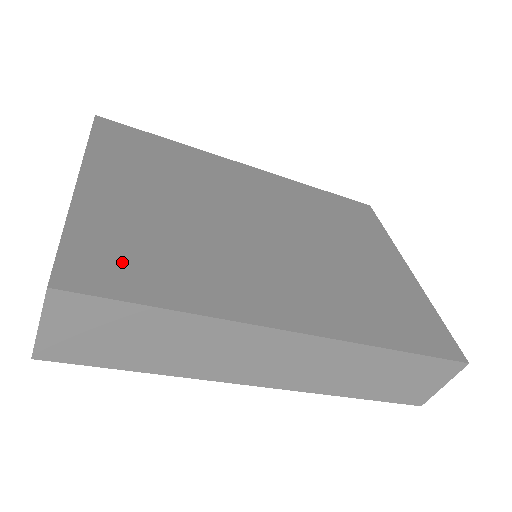
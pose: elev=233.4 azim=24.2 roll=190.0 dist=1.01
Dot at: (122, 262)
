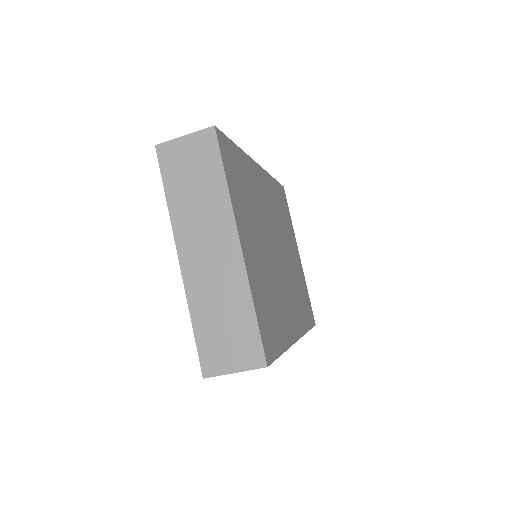
Dot at: (270, 325)
